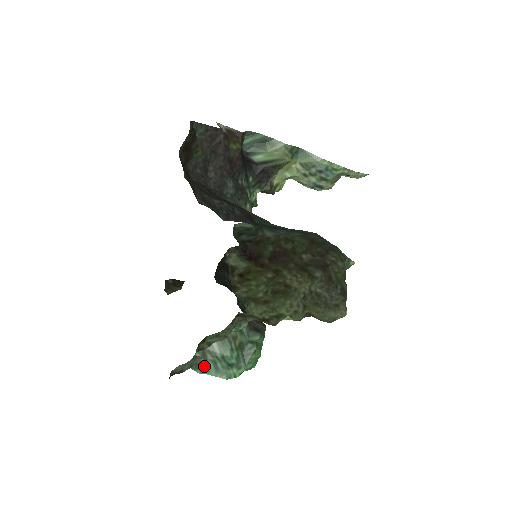
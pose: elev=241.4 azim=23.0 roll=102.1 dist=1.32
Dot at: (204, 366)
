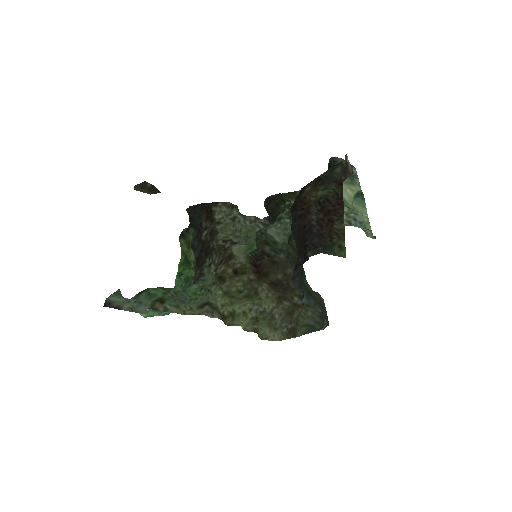
Dot at: occluded
